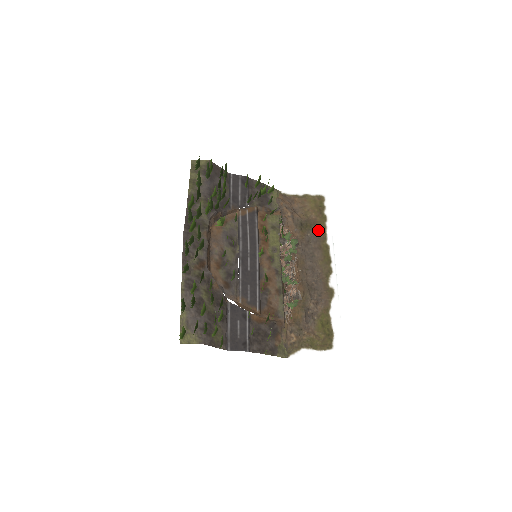
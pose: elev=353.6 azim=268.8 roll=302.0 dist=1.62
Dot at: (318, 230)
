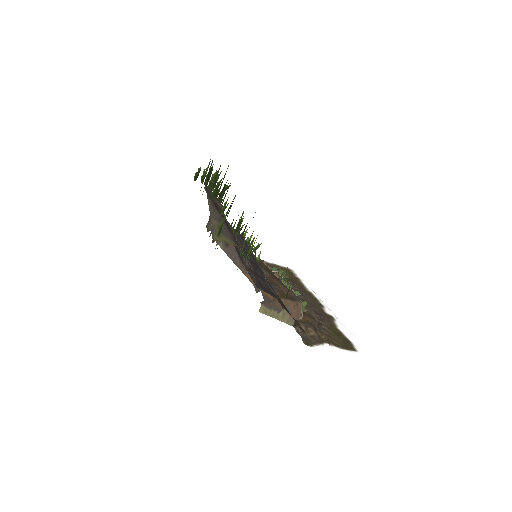
Dot at: (296, 282)
